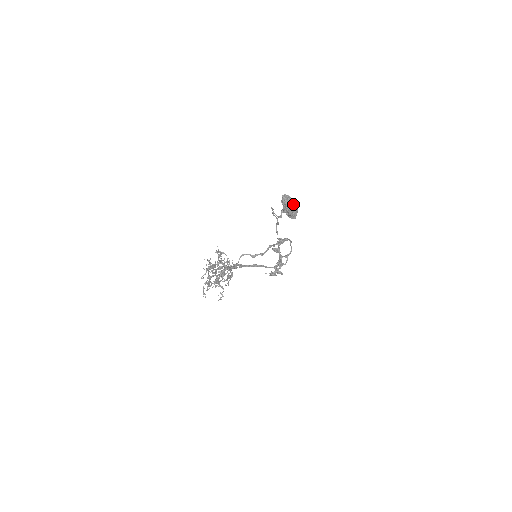
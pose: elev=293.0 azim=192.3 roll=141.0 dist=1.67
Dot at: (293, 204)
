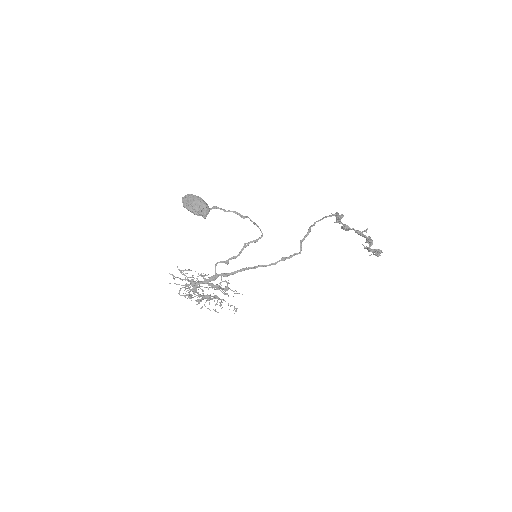
Dot at: (193, 202)
